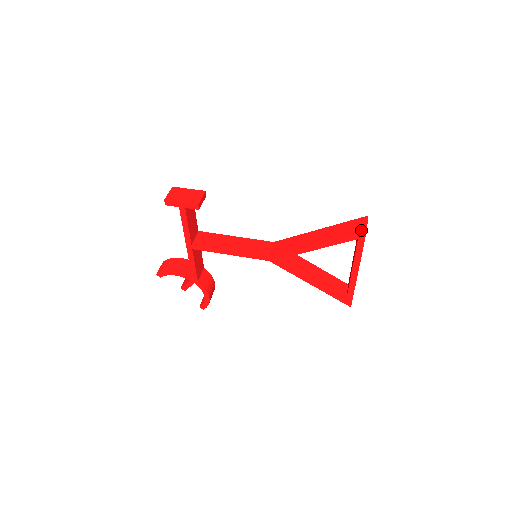
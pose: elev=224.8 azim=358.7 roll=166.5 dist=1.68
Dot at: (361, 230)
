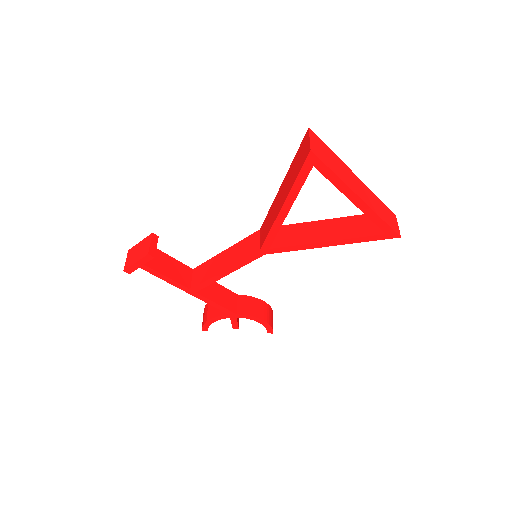
Dot at: (306, 153)
